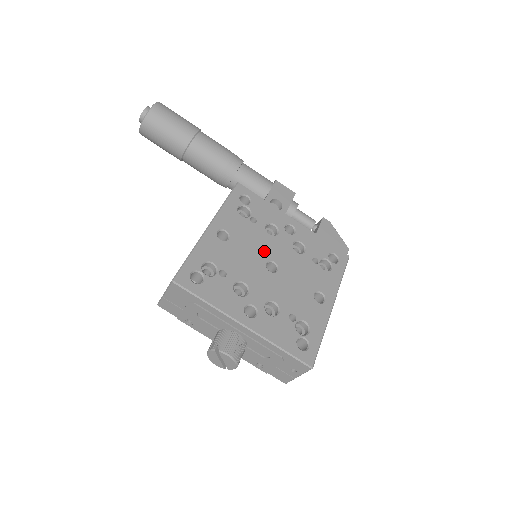
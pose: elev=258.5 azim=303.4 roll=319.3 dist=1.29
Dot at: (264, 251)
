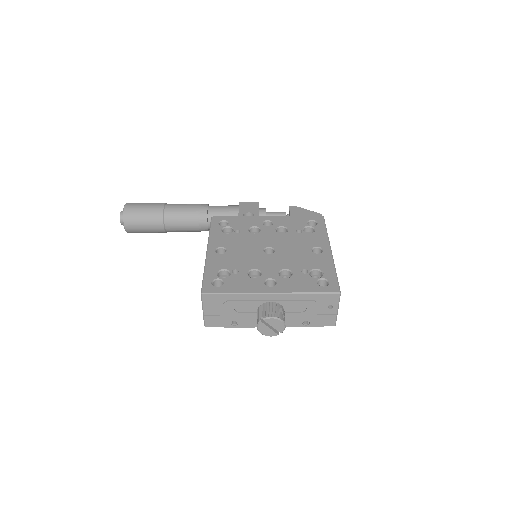
Dot at: (257, 245)
